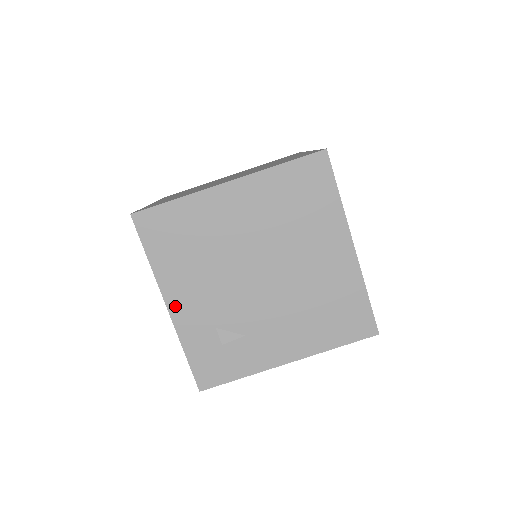
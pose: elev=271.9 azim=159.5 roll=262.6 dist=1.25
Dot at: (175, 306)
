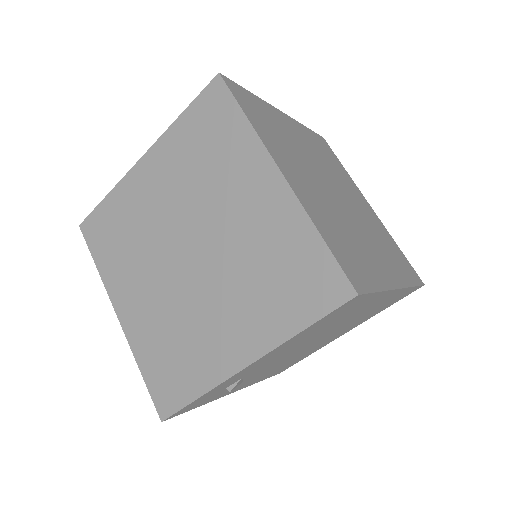
Dot at: (251, 366)
